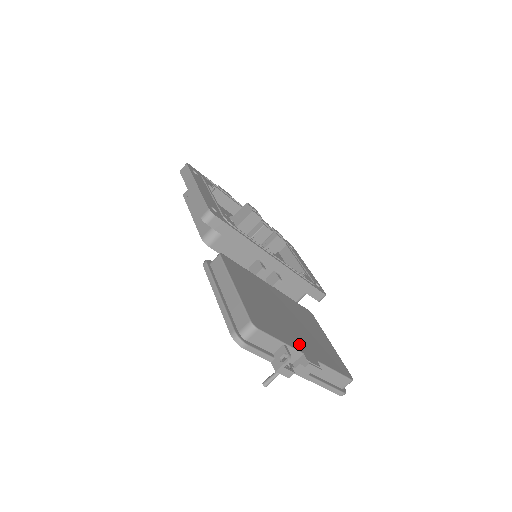
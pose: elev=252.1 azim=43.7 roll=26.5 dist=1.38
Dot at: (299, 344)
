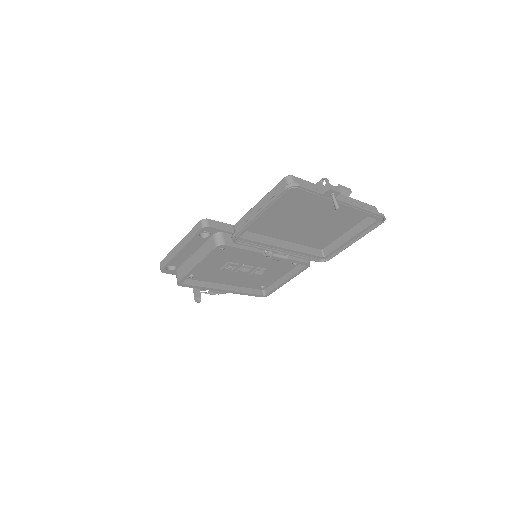
Dot at: occluded
